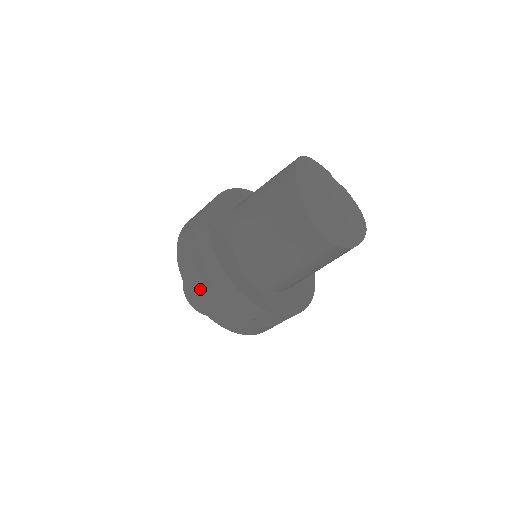
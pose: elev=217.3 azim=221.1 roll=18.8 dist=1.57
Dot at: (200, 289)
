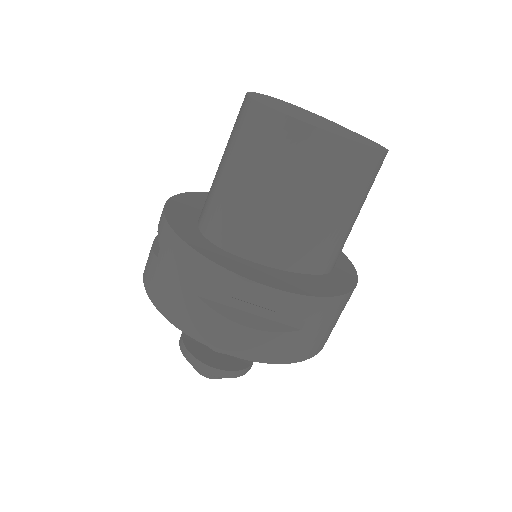
Dot at: (149, 265)
